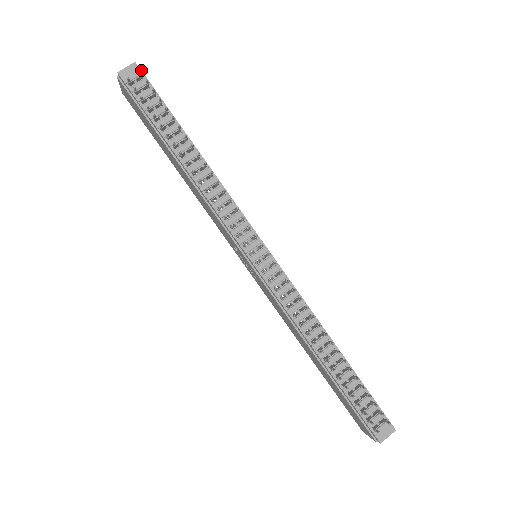
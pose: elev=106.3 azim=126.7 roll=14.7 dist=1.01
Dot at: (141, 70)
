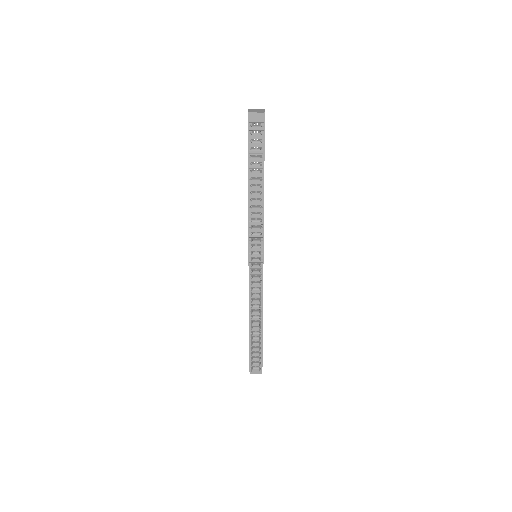
Dot at: occluded
